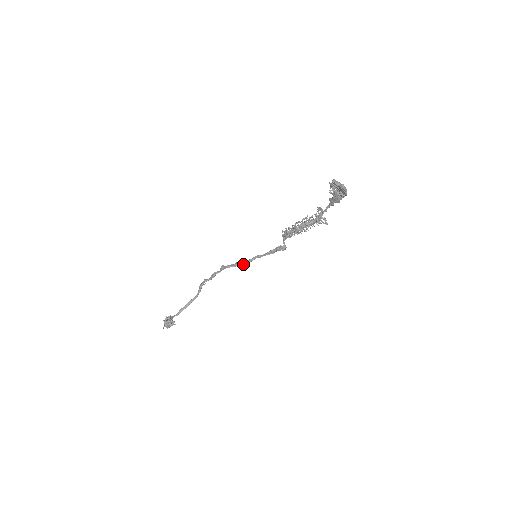
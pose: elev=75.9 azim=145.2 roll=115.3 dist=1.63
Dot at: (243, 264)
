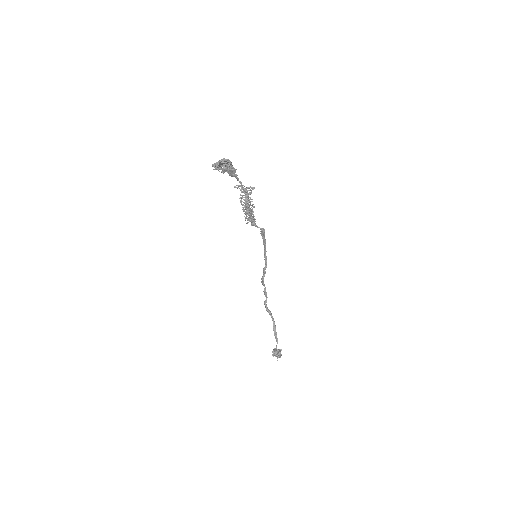
Dot at: (266, 267)
